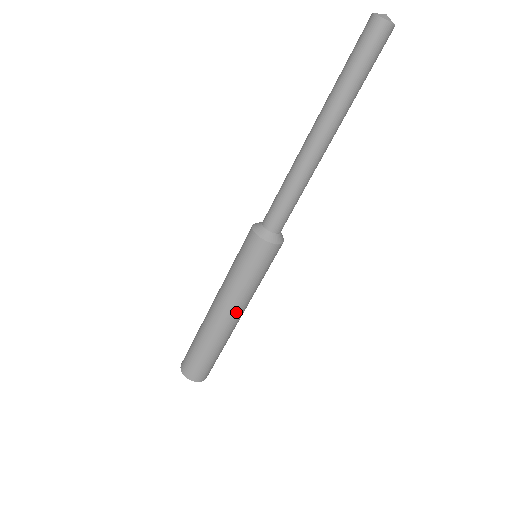
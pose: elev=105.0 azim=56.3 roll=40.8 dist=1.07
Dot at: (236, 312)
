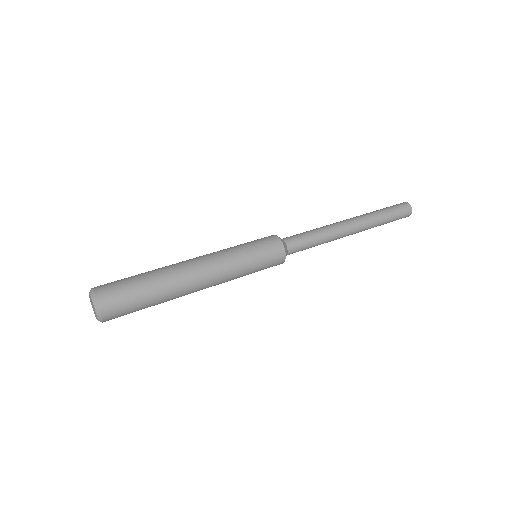
Dot at: (209, 268)
